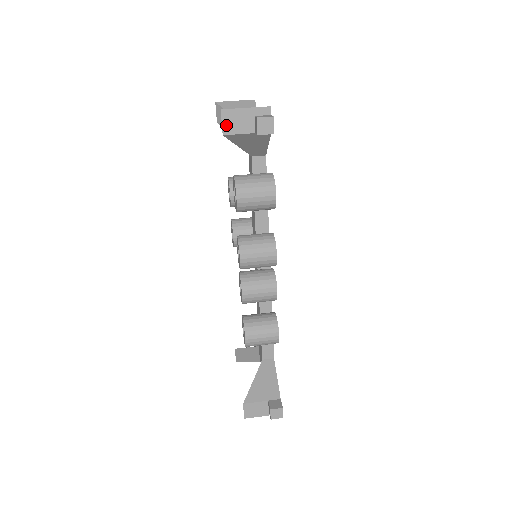
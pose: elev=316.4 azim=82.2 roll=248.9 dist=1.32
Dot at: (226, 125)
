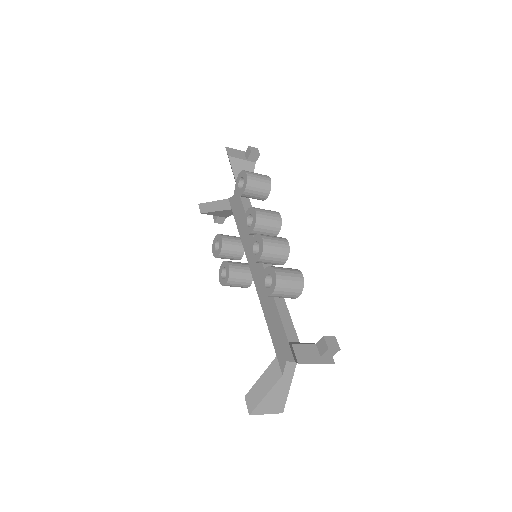
Dot at: (229, 153)
